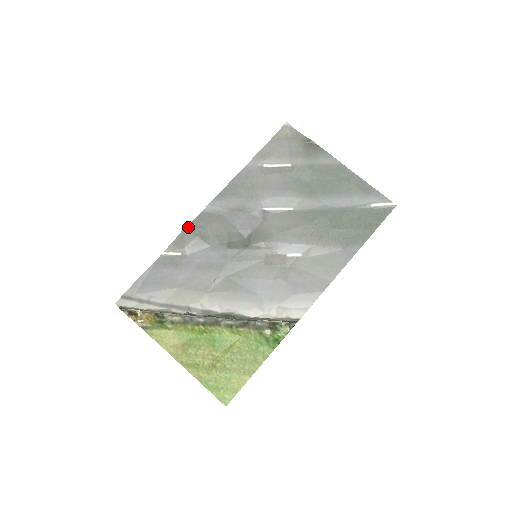
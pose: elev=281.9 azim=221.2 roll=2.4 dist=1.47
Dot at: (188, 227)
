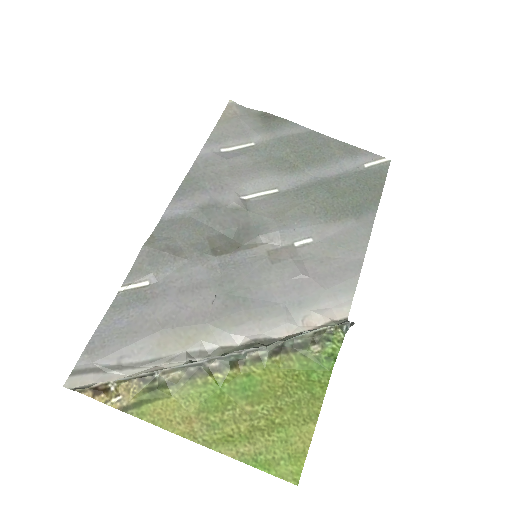
Dot at: (148, 243)
